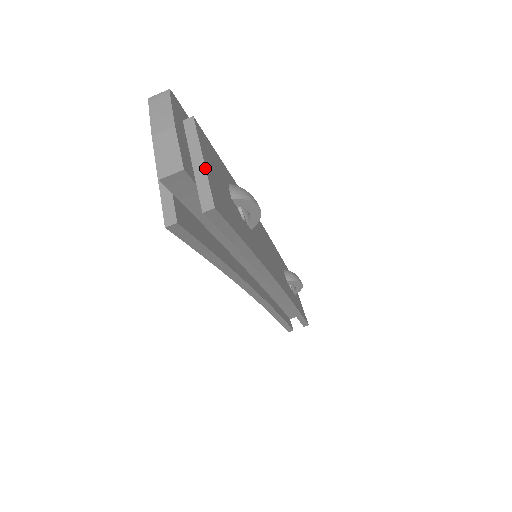
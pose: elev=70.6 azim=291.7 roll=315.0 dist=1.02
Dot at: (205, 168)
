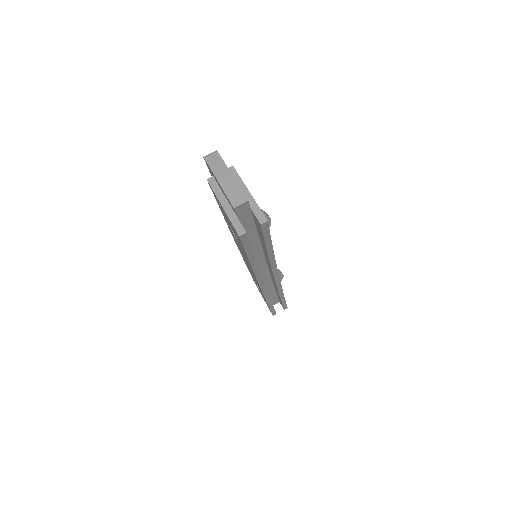
Dot at: (253, 198)
